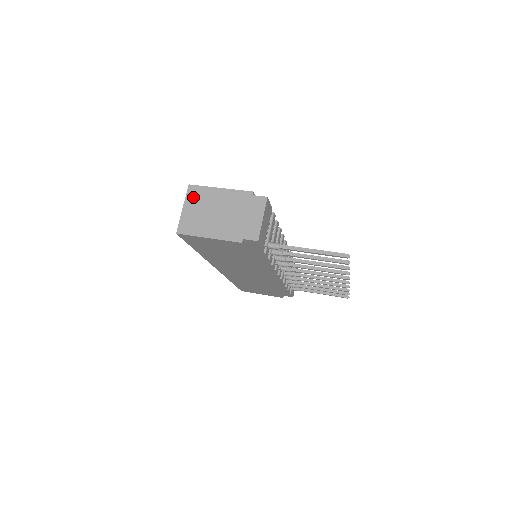
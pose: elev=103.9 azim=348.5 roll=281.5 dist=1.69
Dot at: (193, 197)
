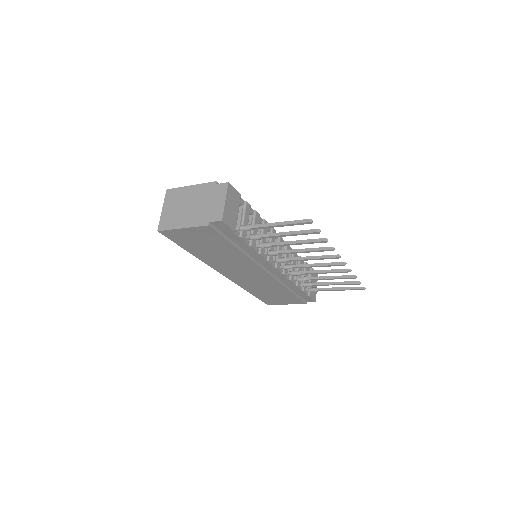
Dot at: (170, 198)
